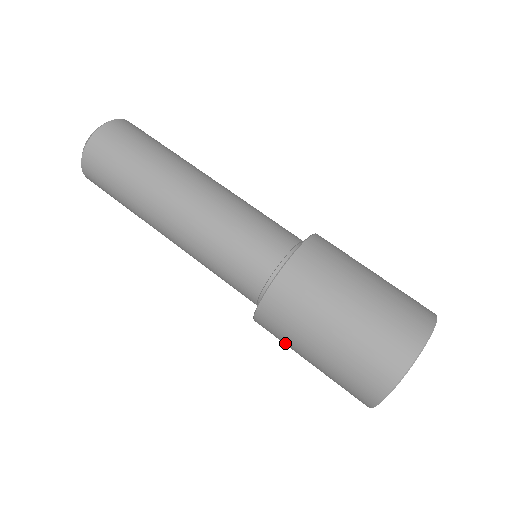
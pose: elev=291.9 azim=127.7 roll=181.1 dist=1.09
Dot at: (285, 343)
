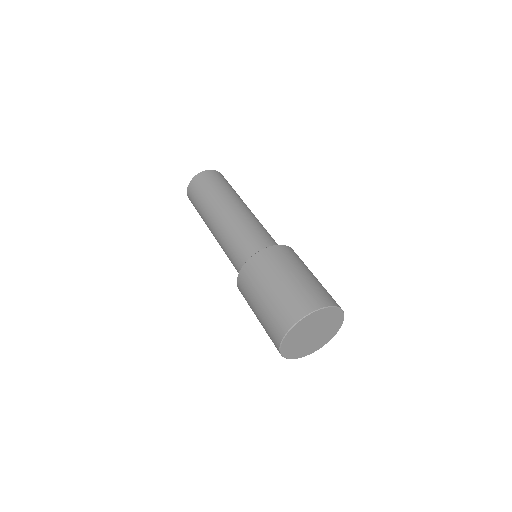
Dot at: (250, 291)
